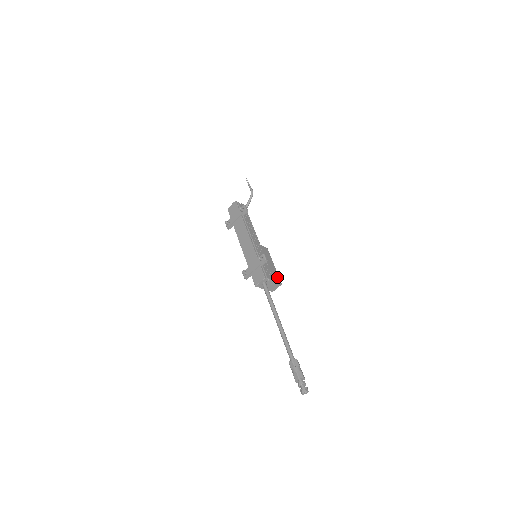
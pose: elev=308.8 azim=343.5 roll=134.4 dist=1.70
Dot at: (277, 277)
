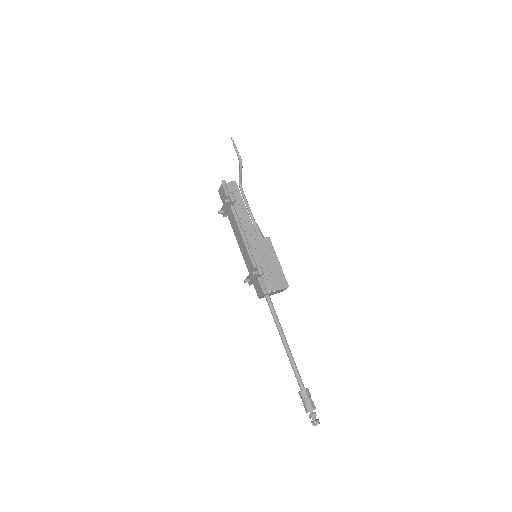
Dot at: (282, 280)
